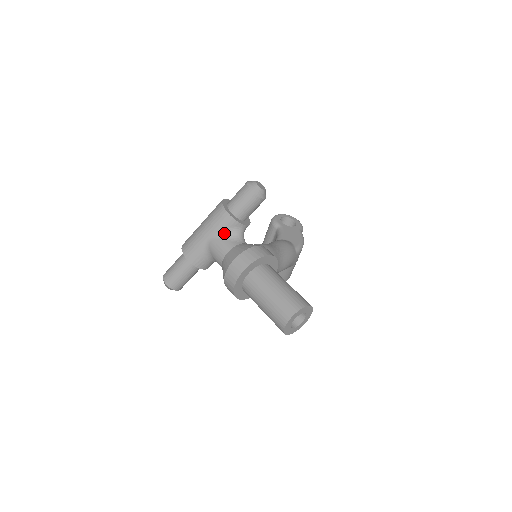
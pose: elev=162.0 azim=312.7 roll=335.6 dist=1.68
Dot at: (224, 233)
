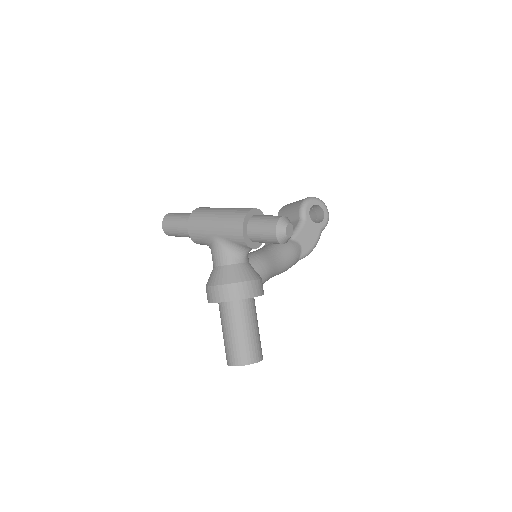
Dot at: (231, 244)
